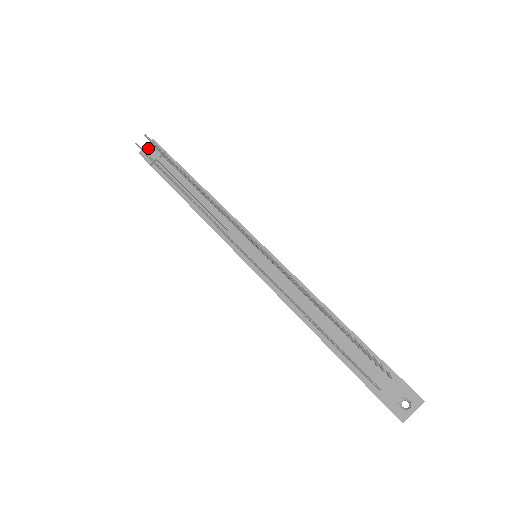
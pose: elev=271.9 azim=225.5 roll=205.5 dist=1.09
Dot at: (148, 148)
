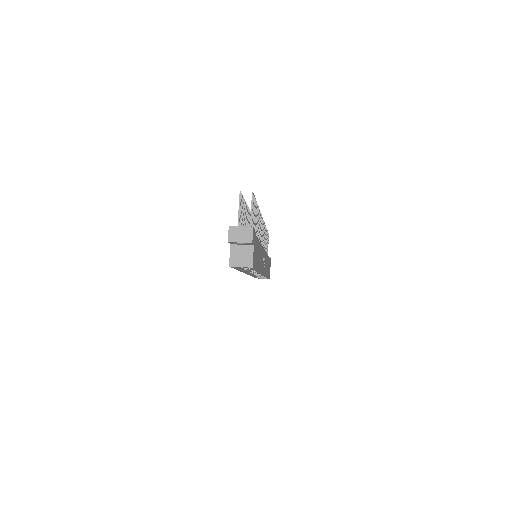
Dot at: occluded
